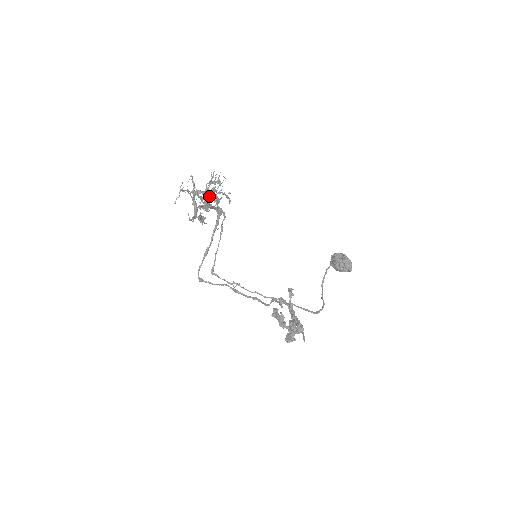
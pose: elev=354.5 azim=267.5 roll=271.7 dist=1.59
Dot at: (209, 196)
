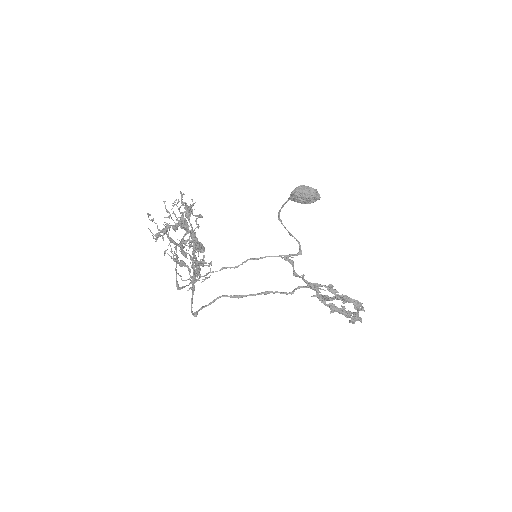
Dot at: (169, 227)
